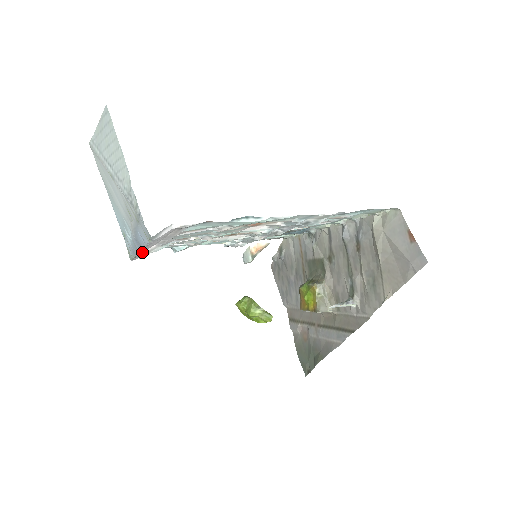
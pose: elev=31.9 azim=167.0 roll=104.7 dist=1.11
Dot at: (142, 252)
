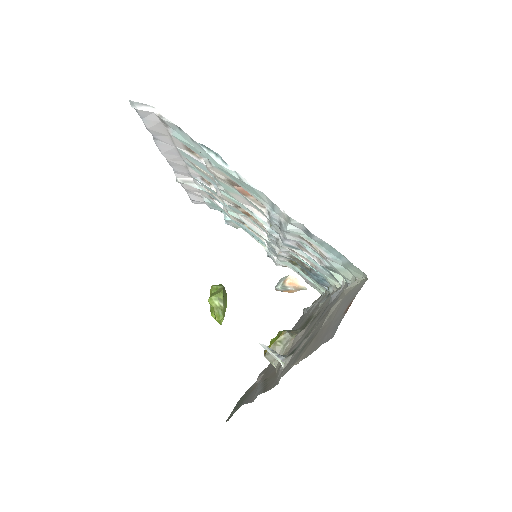
Dot at: (179, 175)
